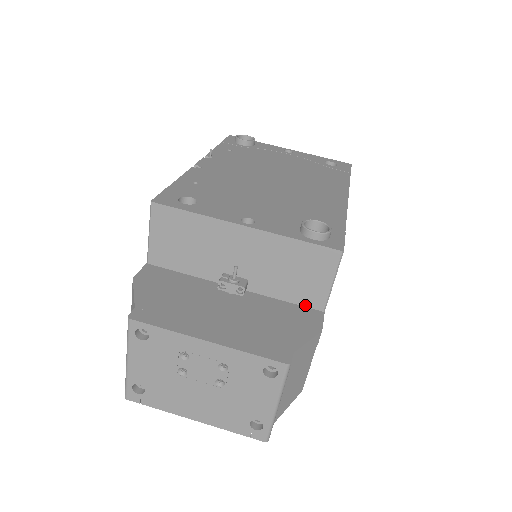
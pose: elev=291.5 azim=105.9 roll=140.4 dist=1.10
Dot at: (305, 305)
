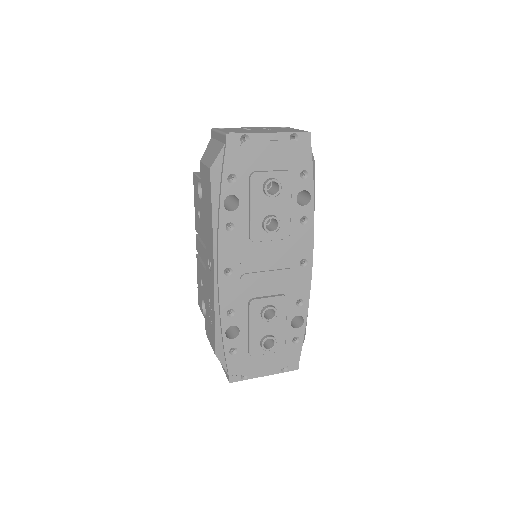
Dot at: occluded
